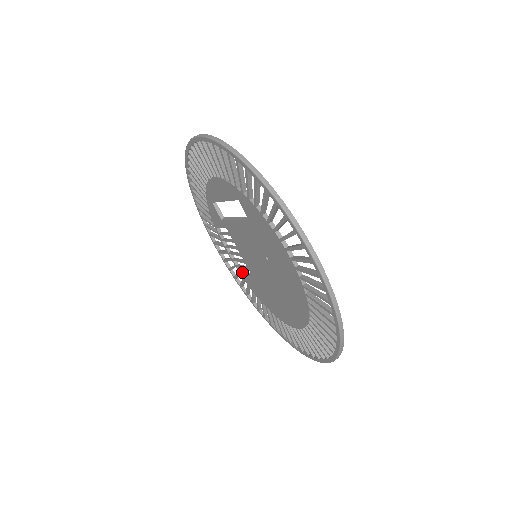
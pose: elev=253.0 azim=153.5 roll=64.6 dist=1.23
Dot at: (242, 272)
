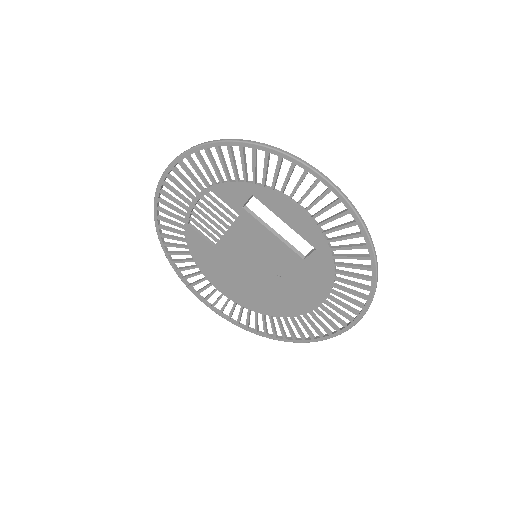
Dot at: (192, 227)
